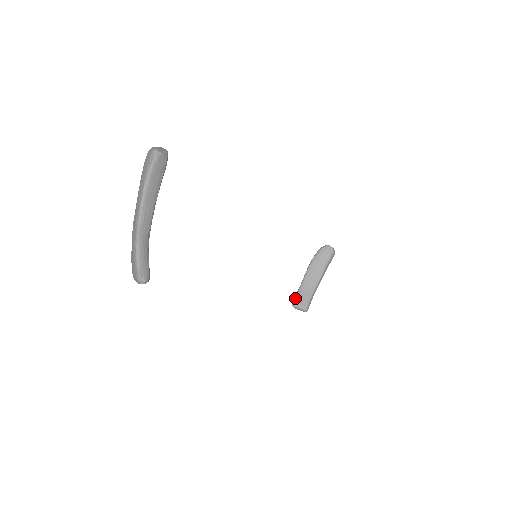
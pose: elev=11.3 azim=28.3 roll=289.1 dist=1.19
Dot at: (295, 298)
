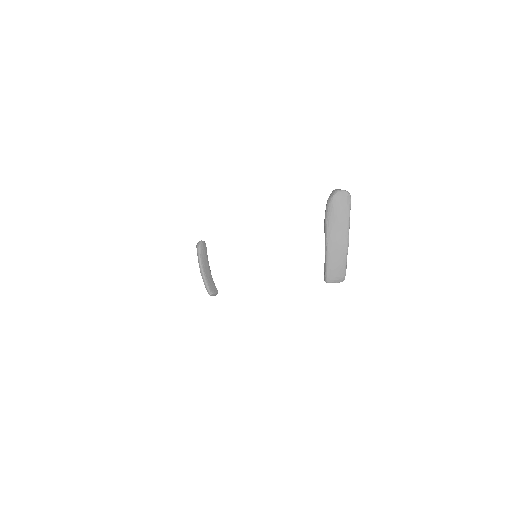
Dot at: (208, 289)
